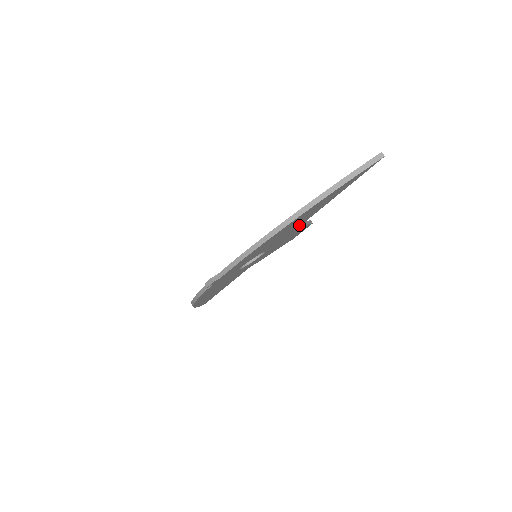
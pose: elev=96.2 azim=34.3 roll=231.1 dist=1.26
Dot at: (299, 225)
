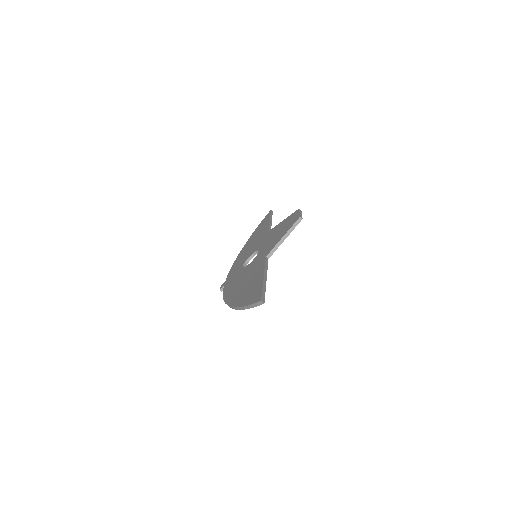
Dot at: occluded
